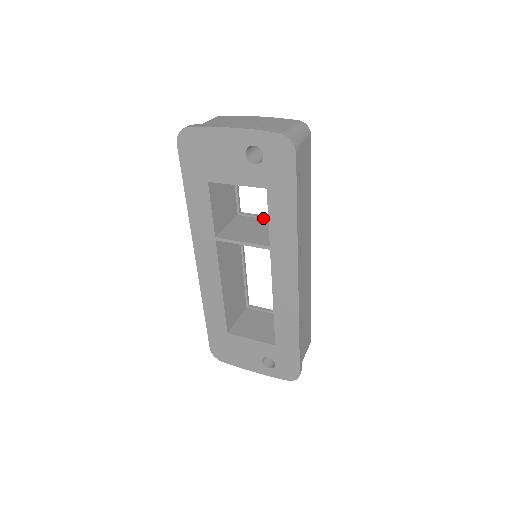
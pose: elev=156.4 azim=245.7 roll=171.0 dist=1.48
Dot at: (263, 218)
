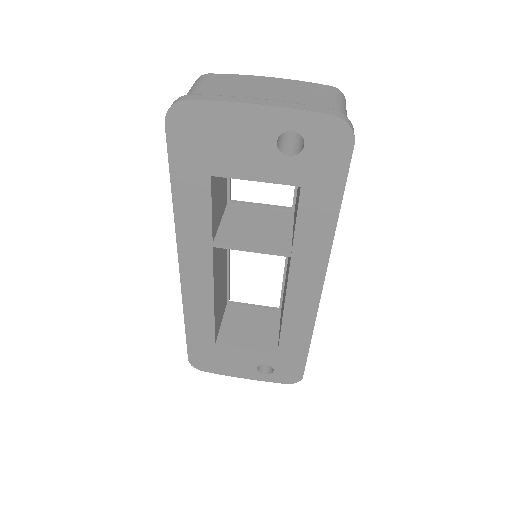
Dot at: (263, 208)
